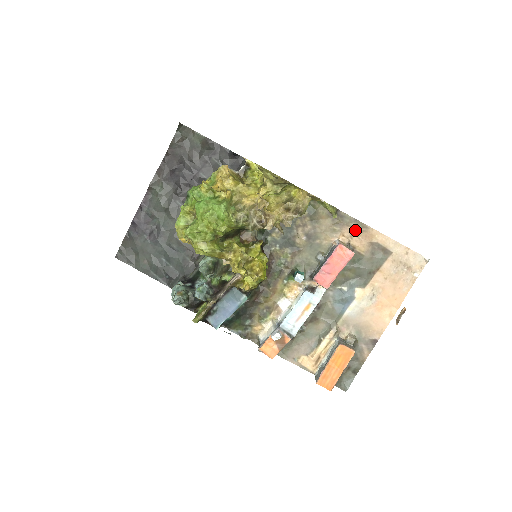
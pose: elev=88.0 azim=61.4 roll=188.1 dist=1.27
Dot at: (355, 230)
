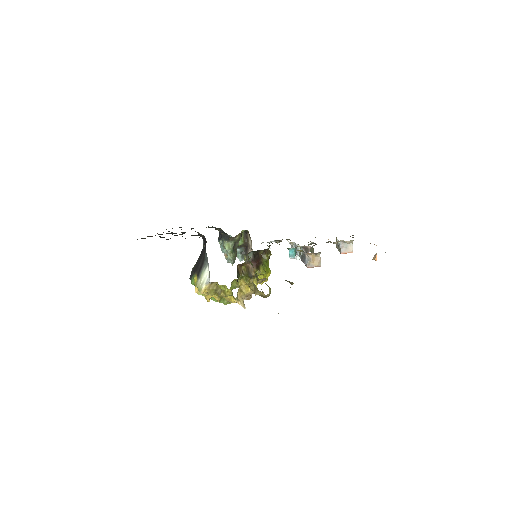
Dot at: occluded
